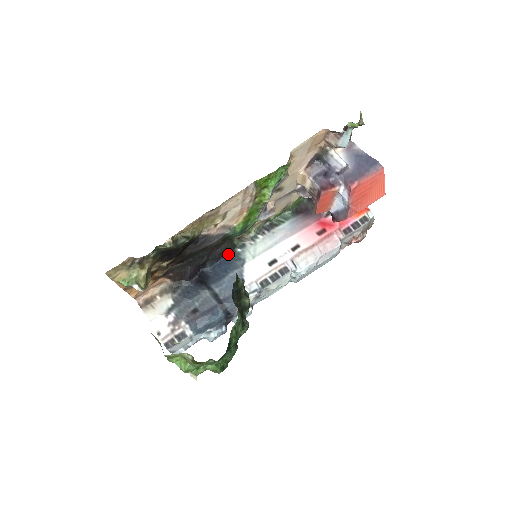
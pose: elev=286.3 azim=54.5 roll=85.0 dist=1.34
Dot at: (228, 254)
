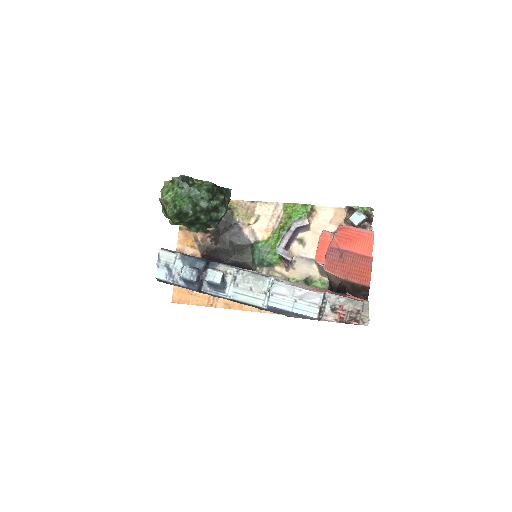
Dot at: occluded
